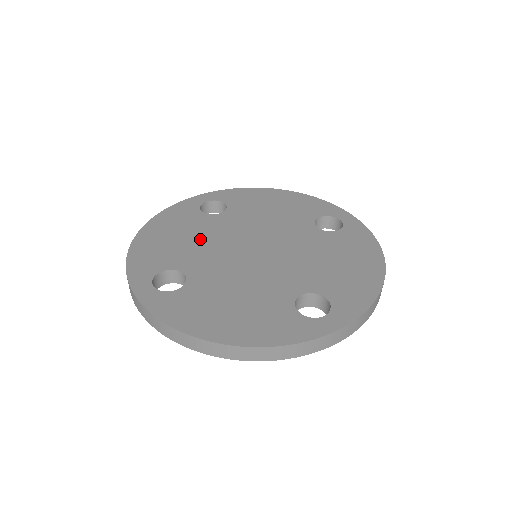
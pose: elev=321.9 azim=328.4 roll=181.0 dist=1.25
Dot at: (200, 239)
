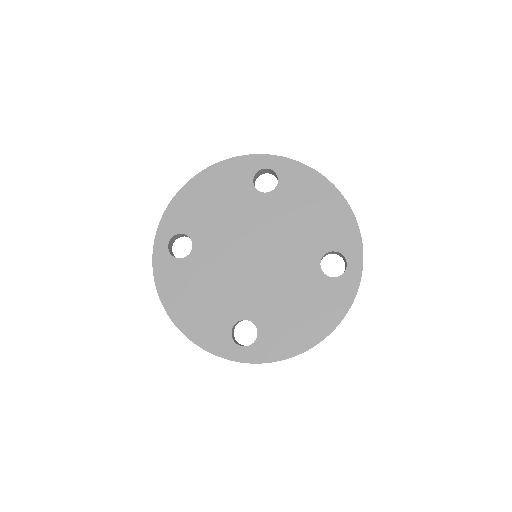
Dot at: (227, 216)
